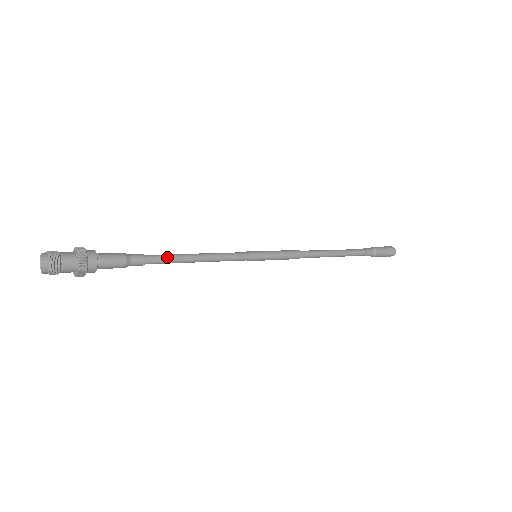
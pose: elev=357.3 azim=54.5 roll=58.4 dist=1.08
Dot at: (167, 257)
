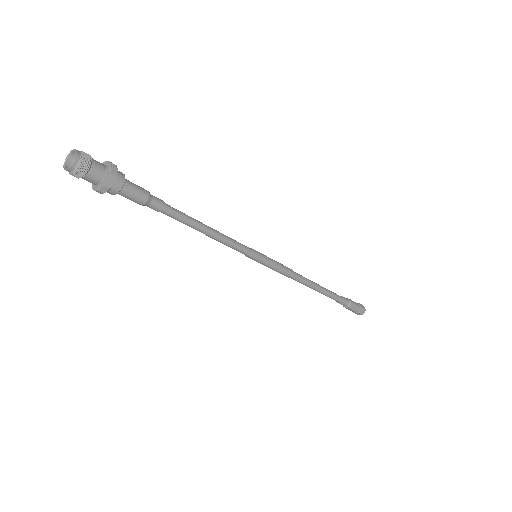
Dot at: (183, 213)
